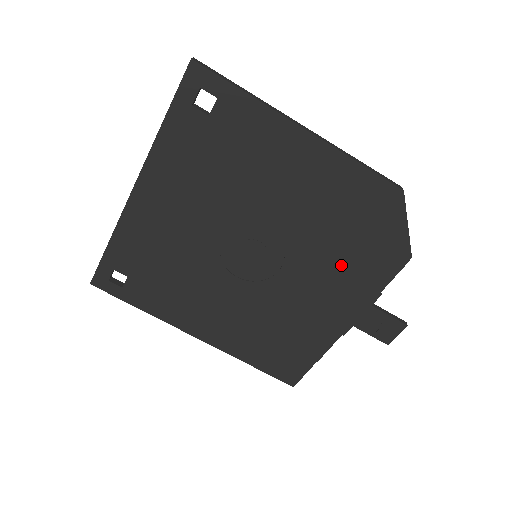
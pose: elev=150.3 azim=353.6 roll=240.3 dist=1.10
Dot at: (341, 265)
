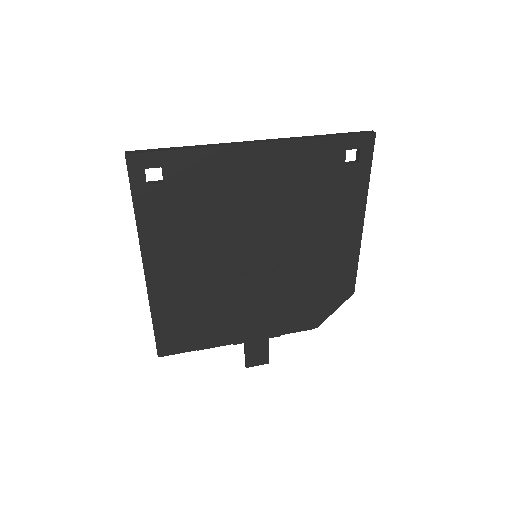
Dot at: (287, 303)
